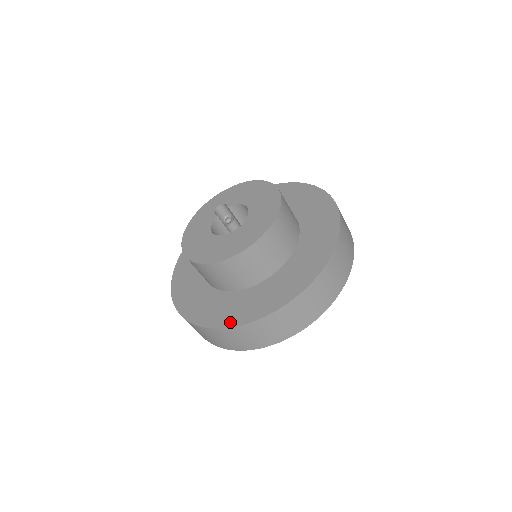
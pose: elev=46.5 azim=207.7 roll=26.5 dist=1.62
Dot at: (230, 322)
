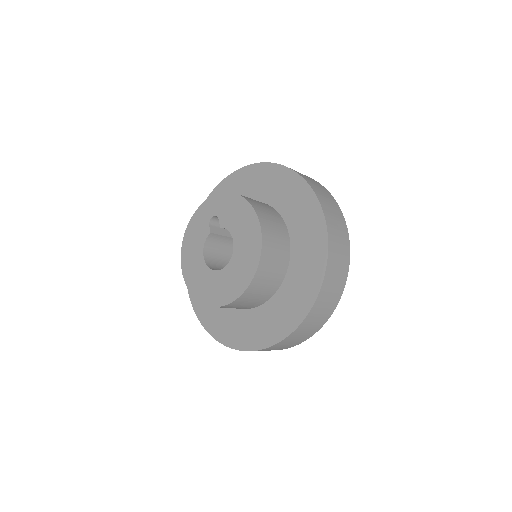
Dot at: (218, 336)
